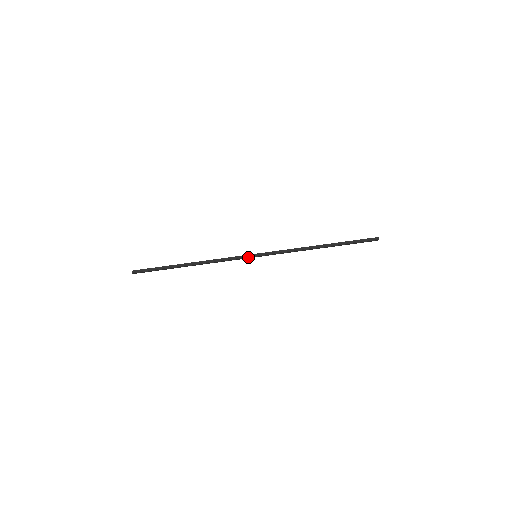
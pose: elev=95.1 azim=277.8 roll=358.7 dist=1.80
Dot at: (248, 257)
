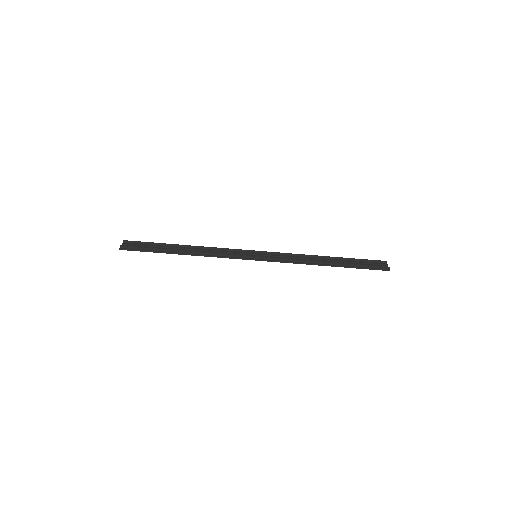
Dot at: (247, 259)
